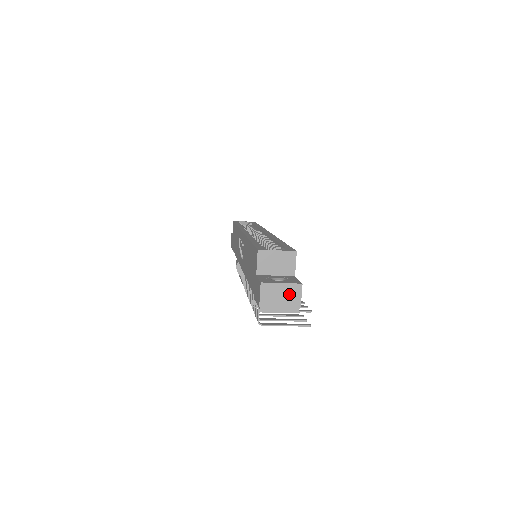
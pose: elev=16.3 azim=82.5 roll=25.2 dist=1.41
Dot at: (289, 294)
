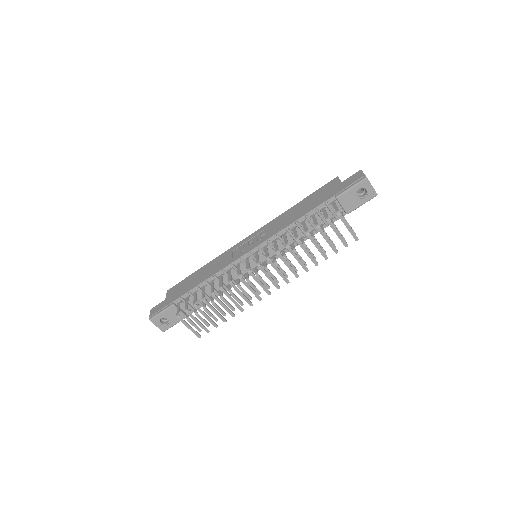
Dot at: occluded
